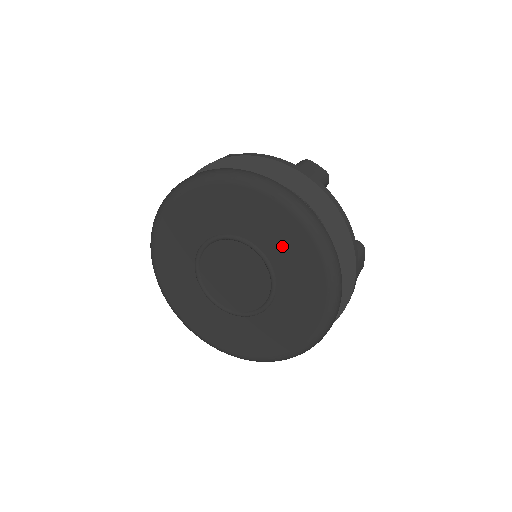
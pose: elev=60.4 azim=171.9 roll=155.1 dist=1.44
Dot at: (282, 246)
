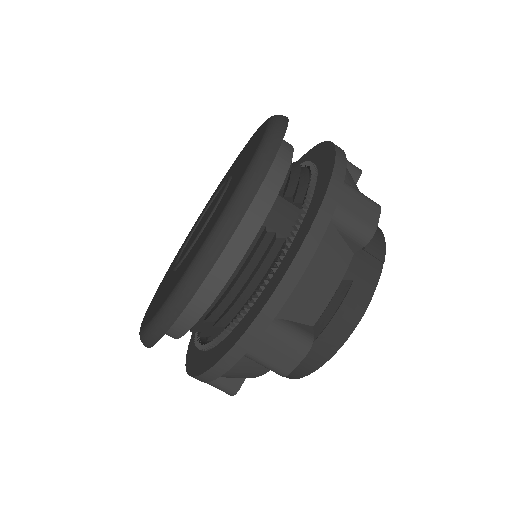
Dot at: (246, 154)
